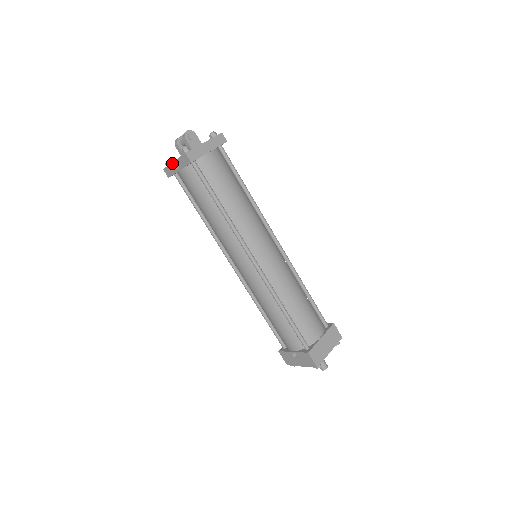
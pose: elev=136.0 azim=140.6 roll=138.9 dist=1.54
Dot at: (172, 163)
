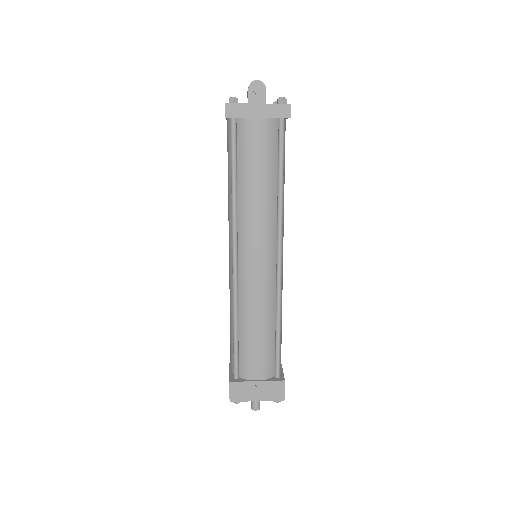
Dot at: occluded
